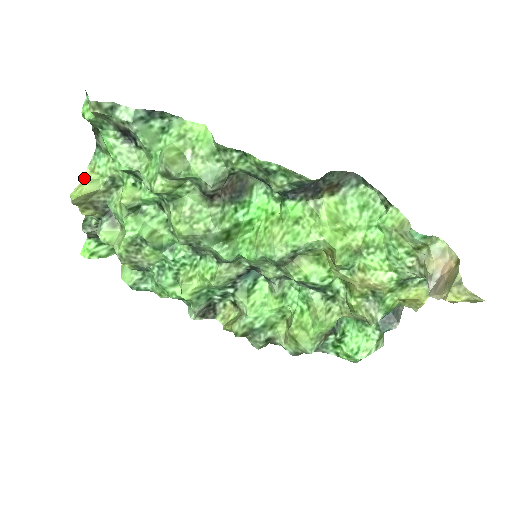
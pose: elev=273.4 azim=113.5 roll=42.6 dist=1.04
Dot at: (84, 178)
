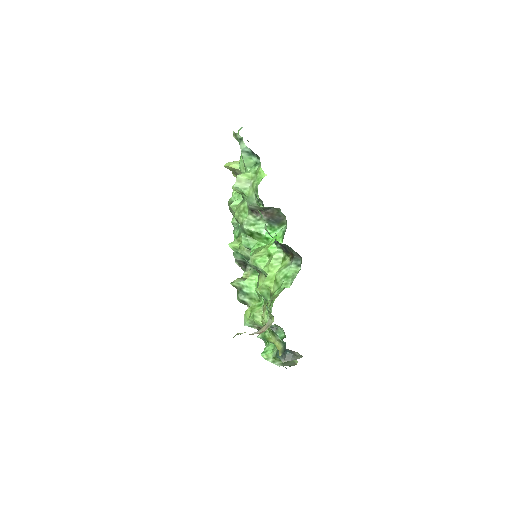
Dot at: occluded
